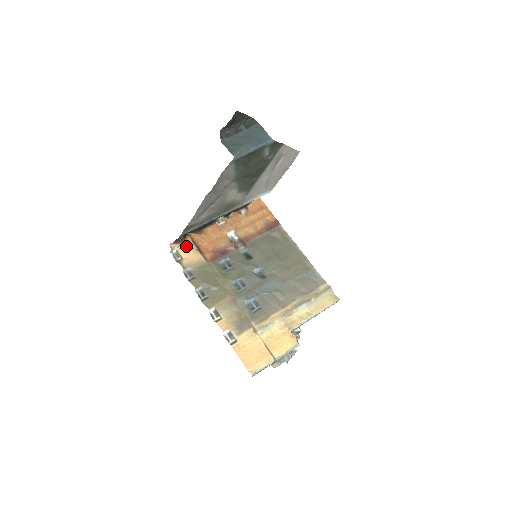
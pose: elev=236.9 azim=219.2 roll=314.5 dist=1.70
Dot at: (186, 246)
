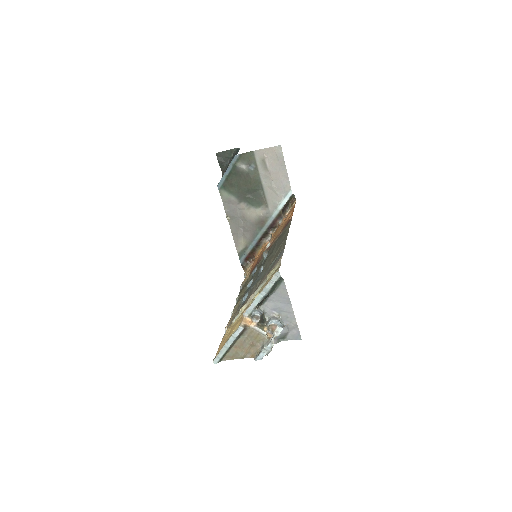
Dot at: (250, 269)
